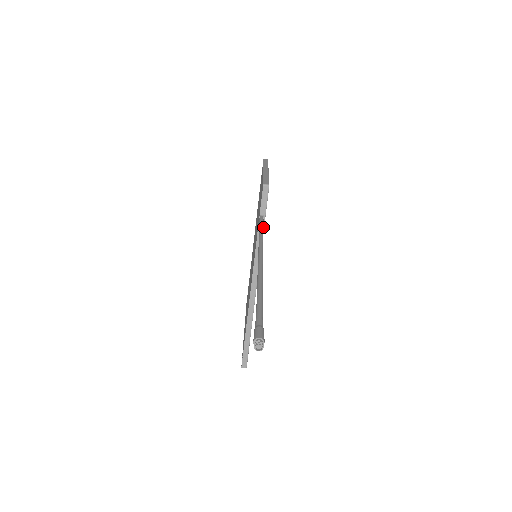
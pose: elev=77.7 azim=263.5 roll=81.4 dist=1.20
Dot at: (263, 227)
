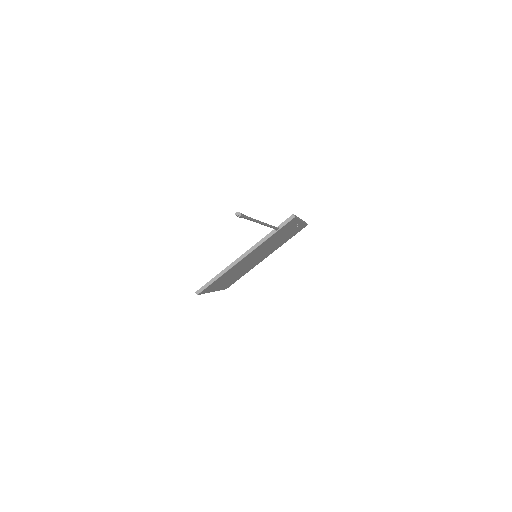
Dot at: (274, 233)
